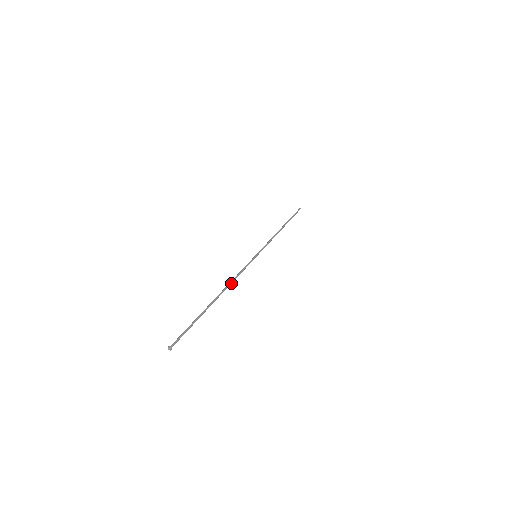
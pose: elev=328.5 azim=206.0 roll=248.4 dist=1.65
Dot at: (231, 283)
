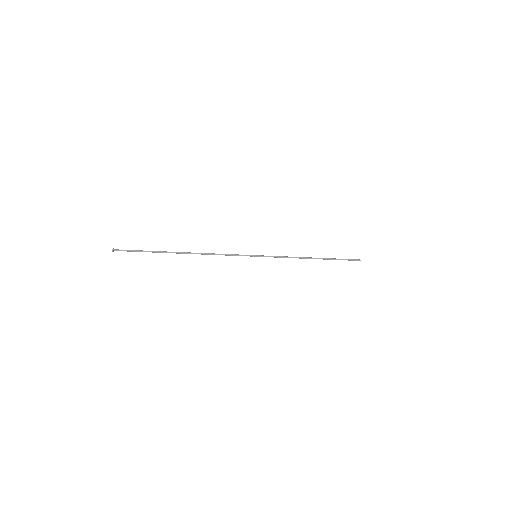
Dot at: (207, 254)
